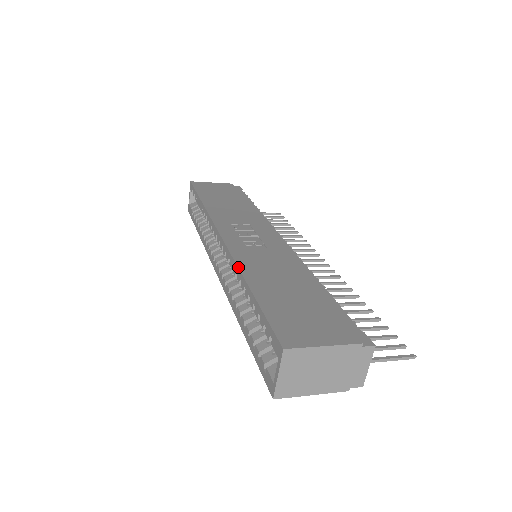
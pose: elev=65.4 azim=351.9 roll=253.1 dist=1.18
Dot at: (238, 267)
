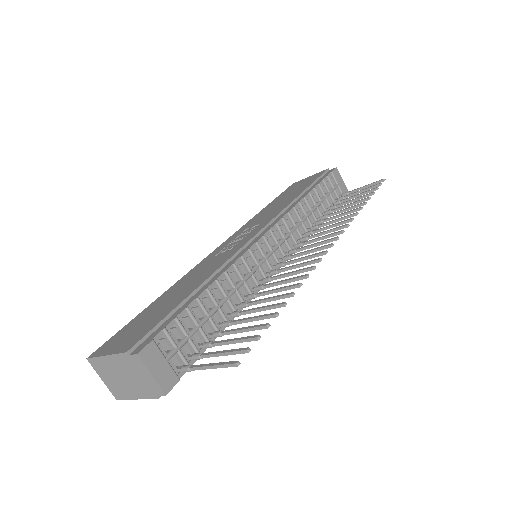
Dot at: (178, 281)
